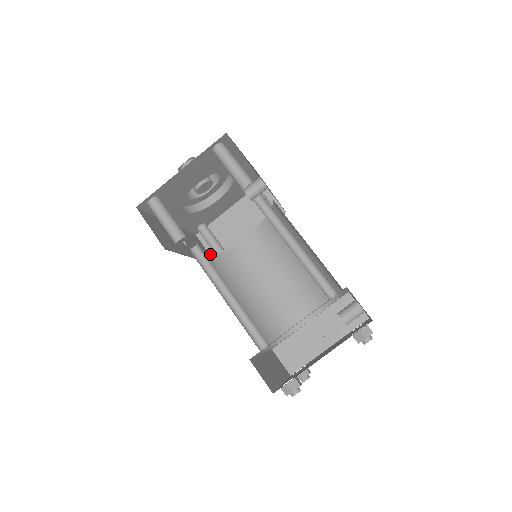
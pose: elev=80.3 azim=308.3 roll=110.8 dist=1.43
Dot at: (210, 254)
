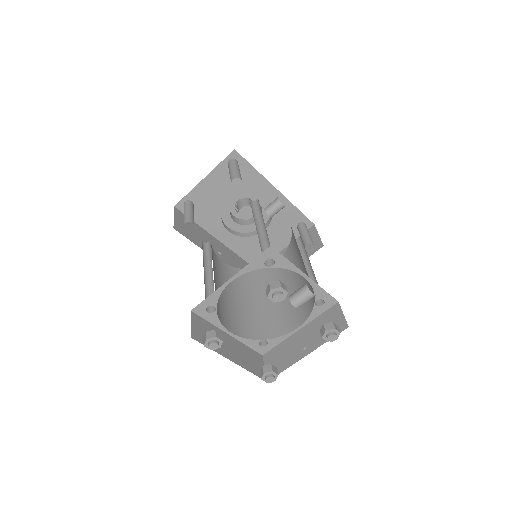
Dot at: occluded
